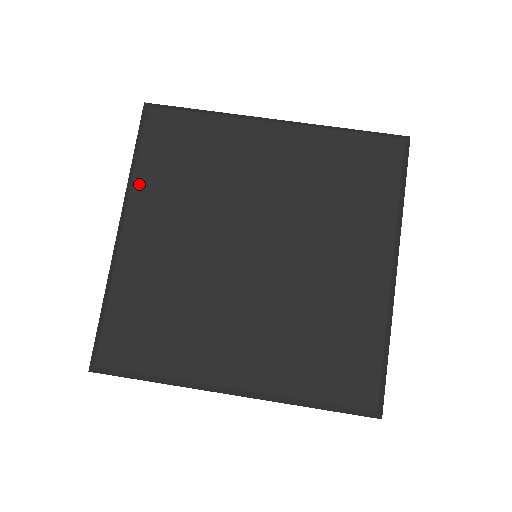
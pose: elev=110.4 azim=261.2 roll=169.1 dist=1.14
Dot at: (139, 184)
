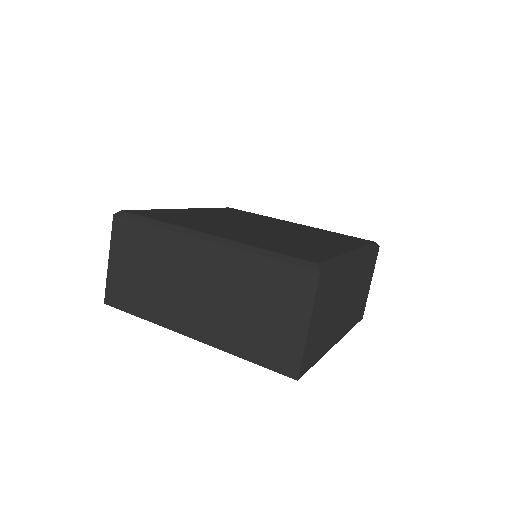
Dot at: (206, 209)
